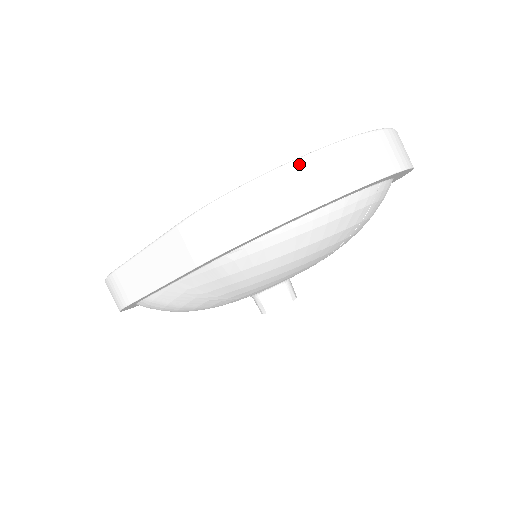
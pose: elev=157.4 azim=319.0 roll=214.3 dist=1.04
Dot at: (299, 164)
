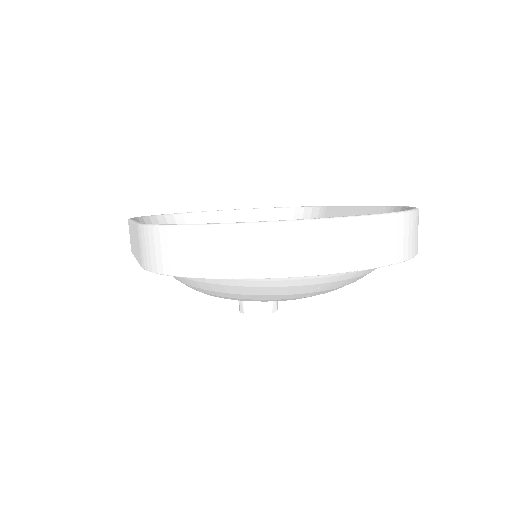
Dot at: (221, 230)
